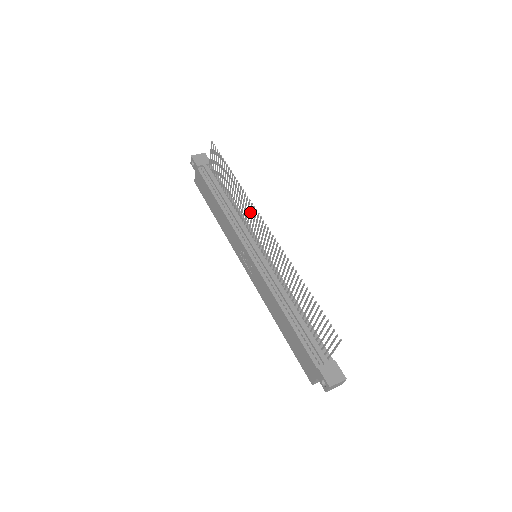
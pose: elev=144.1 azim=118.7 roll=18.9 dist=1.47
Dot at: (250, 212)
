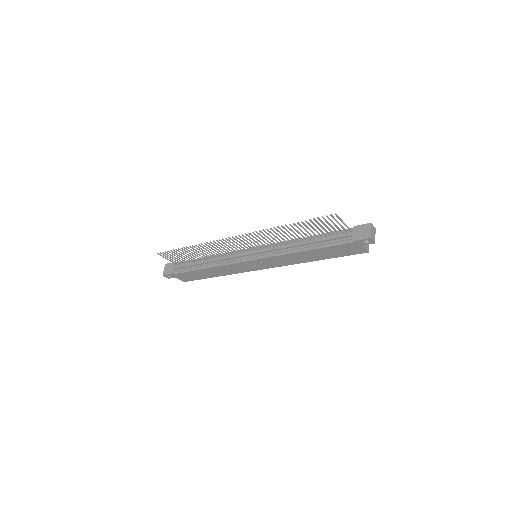
Dot at: (220, 246)
